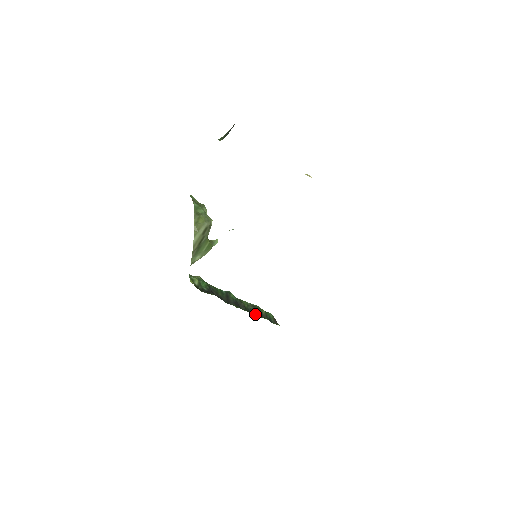
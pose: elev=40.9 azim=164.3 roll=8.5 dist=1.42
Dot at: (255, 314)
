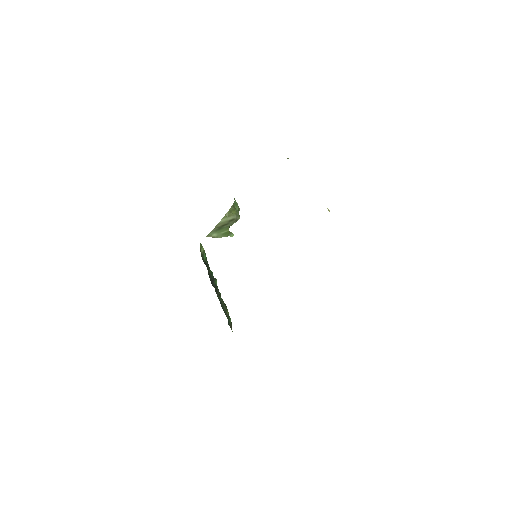
Dot at: (222, 308)
